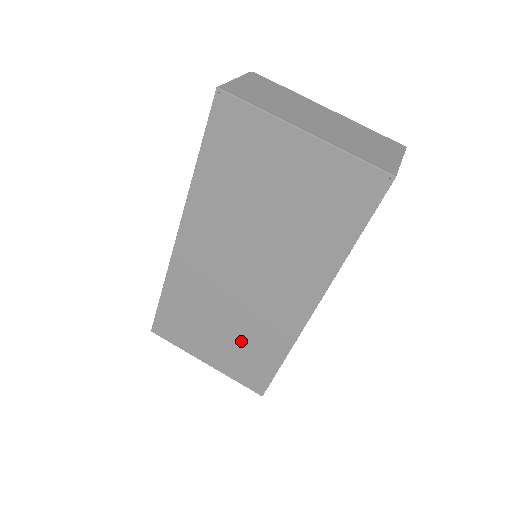
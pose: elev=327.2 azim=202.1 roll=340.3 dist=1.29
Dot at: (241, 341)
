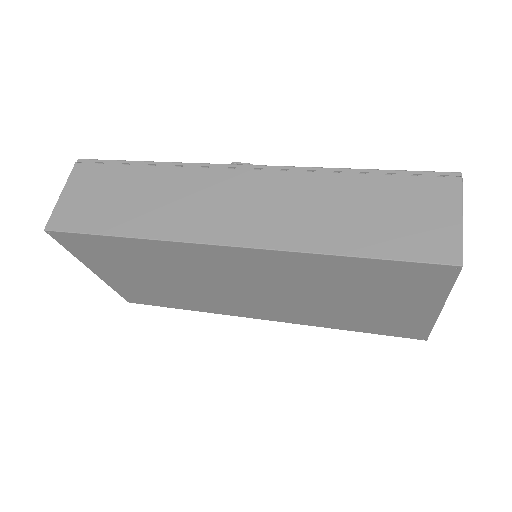
Dot at: (166, 291)
